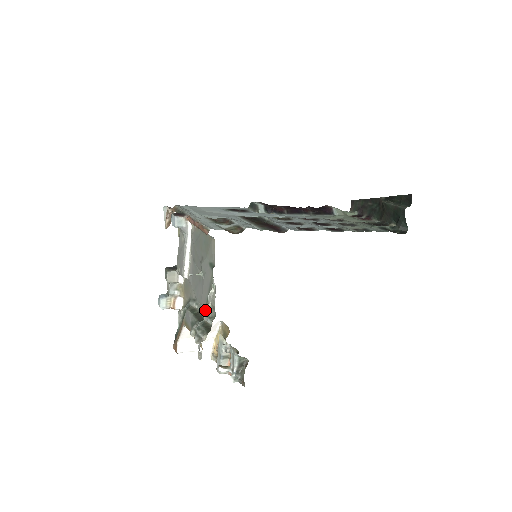
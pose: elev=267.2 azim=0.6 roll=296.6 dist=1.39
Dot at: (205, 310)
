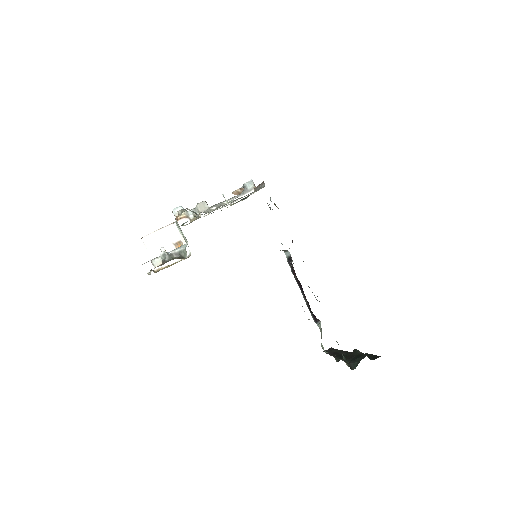
Dot at: occluded
